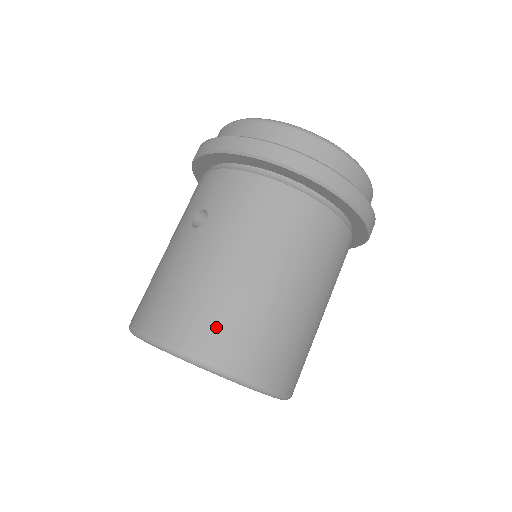
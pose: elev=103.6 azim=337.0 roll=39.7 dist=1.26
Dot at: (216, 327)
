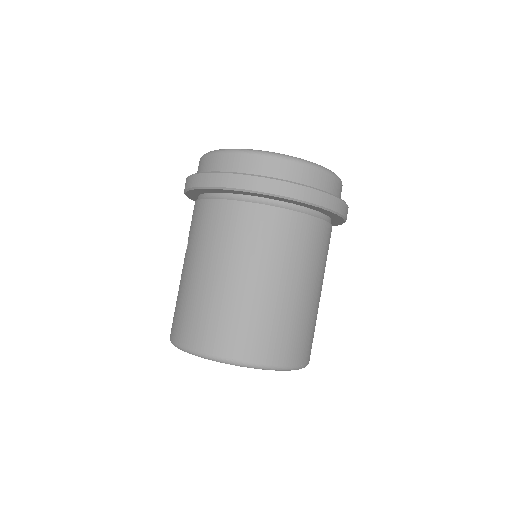
Dot at: (193, 323)
